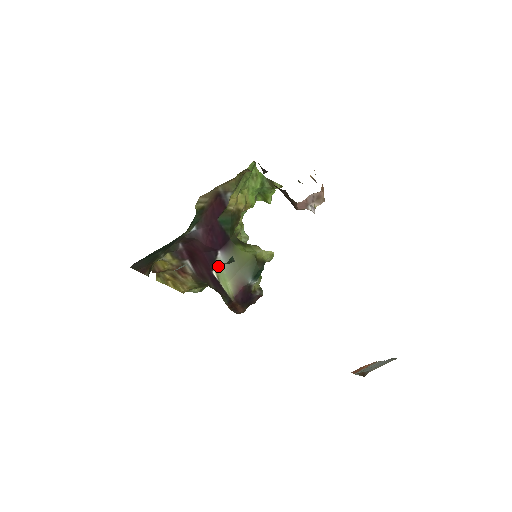
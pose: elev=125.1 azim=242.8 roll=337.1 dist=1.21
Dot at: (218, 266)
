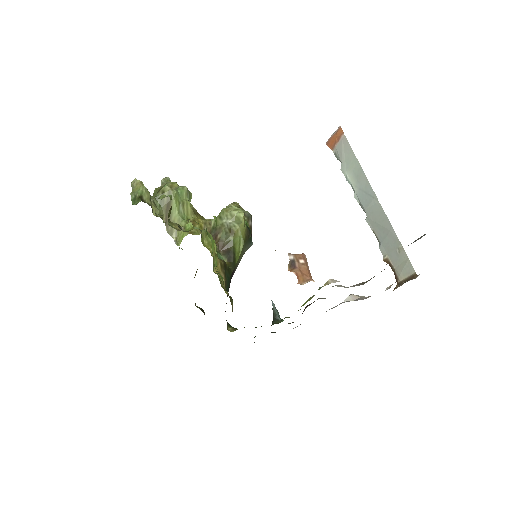
Dot at: occluded
